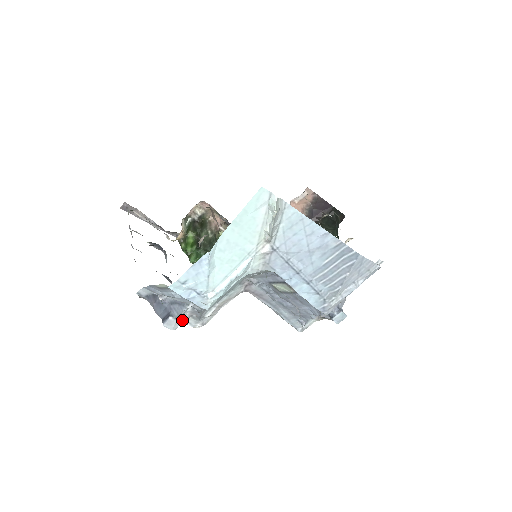
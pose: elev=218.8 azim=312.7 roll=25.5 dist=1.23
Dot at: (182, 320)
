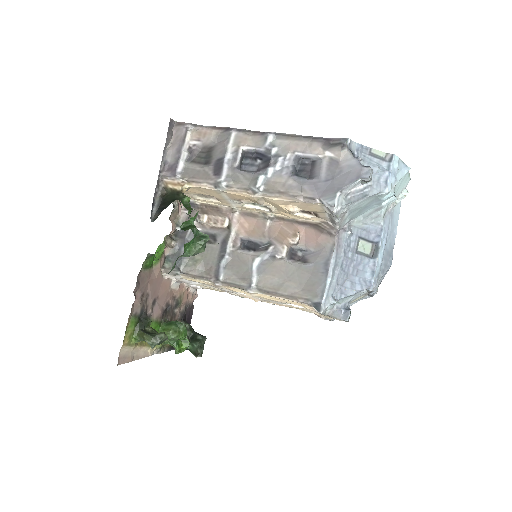
Dot at: (348, 188)
